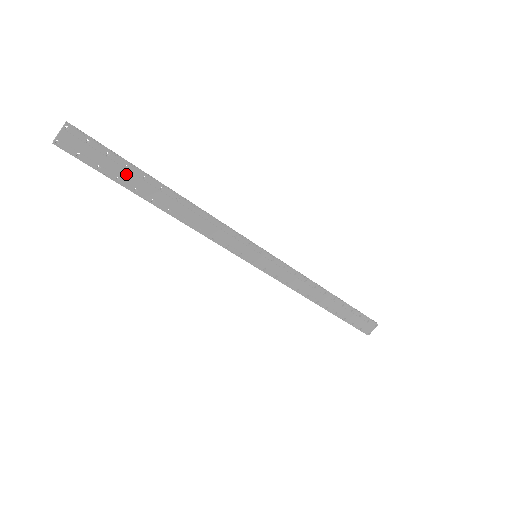
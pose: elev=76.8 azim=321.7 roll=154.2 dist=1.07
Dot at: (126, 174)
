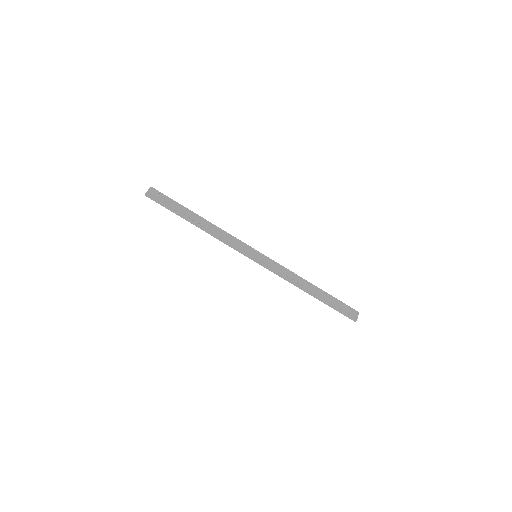
Dot at: (179, 208)
